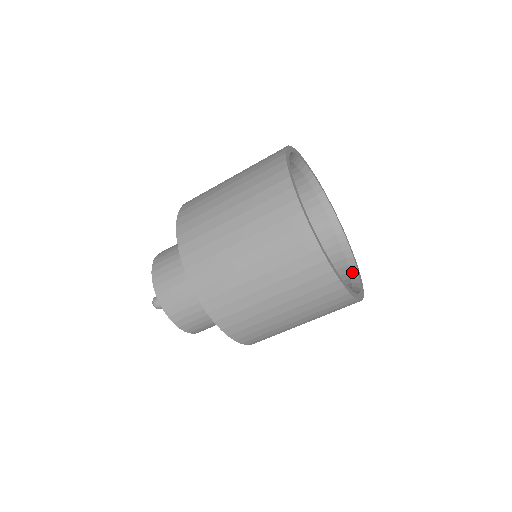
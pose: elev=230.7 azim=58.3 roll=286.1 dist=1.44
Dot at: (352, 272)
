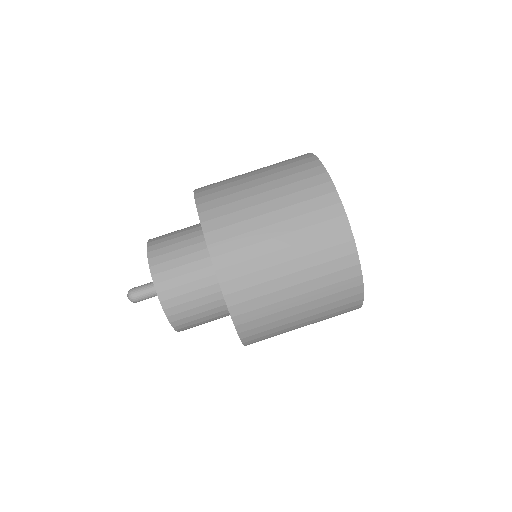
Dot at: occluded
